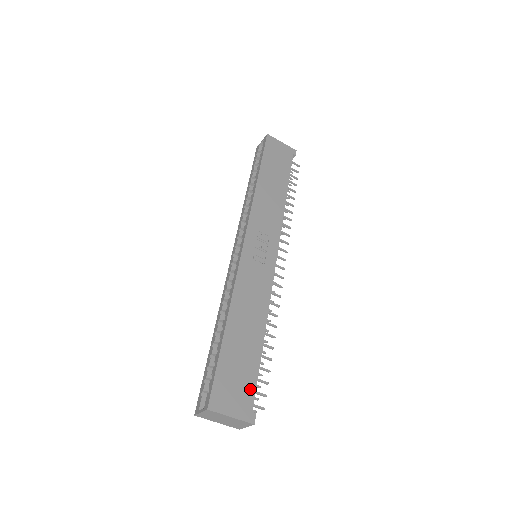
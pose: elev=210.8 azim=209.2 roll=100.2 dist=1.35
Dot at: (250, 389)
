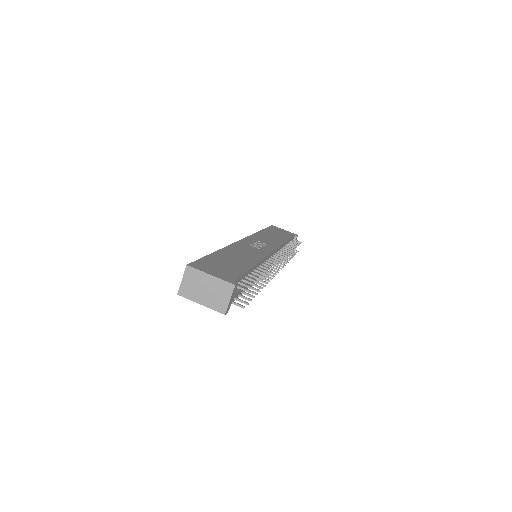
Dot at: (234, 274)
